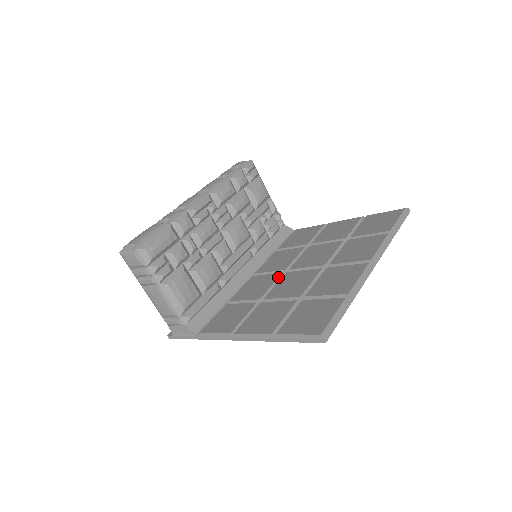
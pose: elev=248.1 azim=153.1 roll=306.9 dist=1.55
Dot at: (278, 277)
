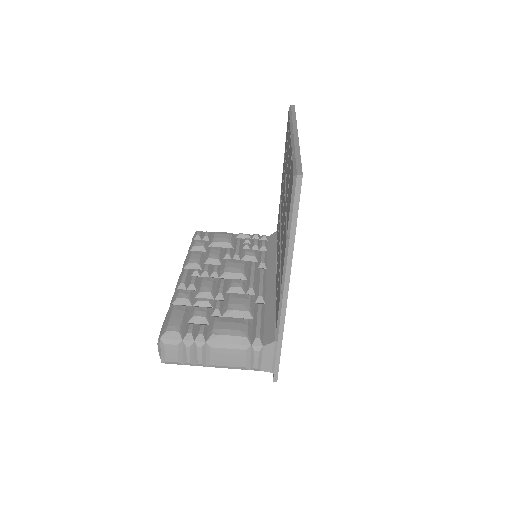
Dot at: (280, 241)
